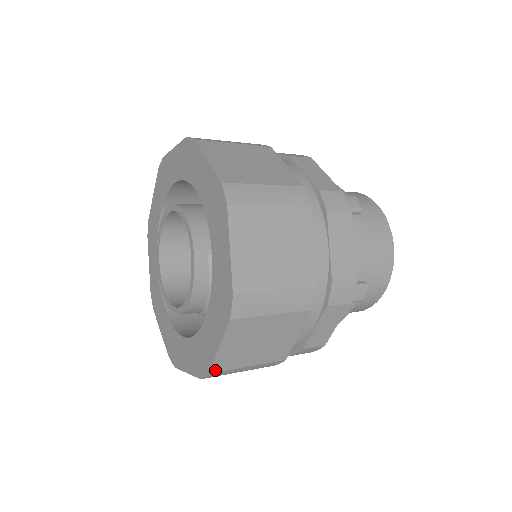
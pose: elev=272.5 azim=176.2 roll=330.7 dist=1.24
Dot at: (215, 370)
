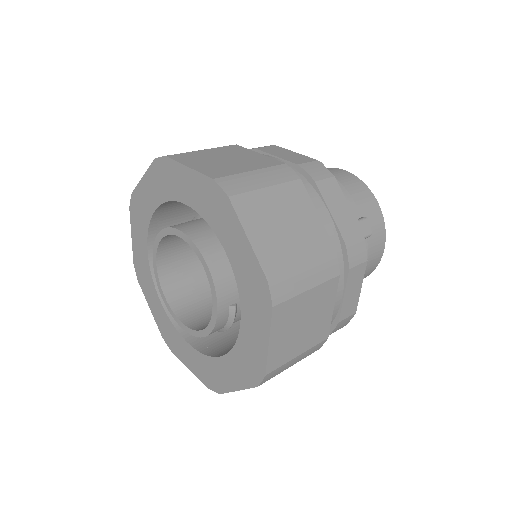
Dot at: occluded
